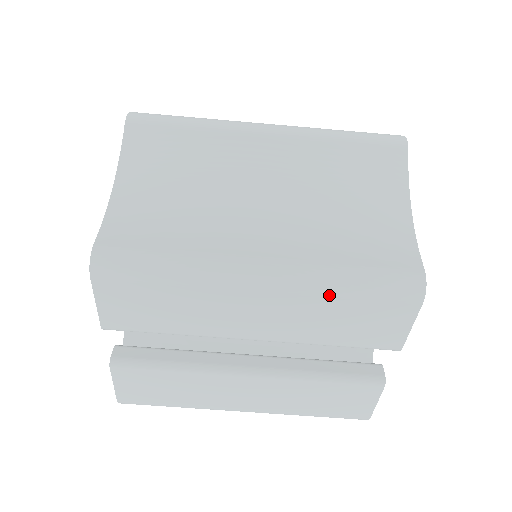
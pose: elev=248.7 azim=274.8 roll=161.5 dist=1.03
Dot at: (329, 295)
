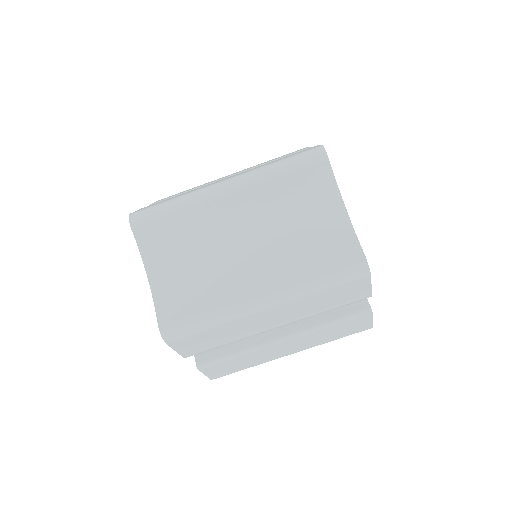
Dot at: (310, 295)
